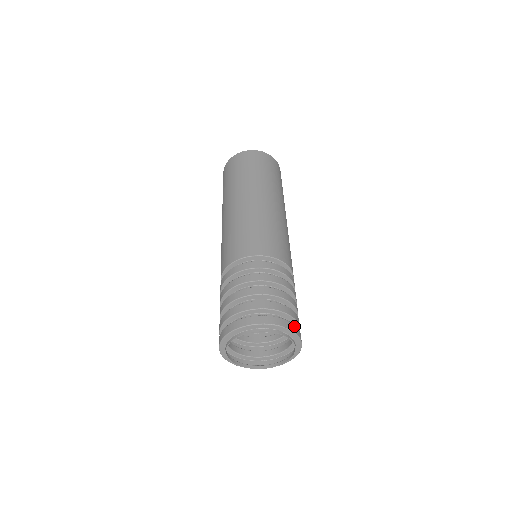
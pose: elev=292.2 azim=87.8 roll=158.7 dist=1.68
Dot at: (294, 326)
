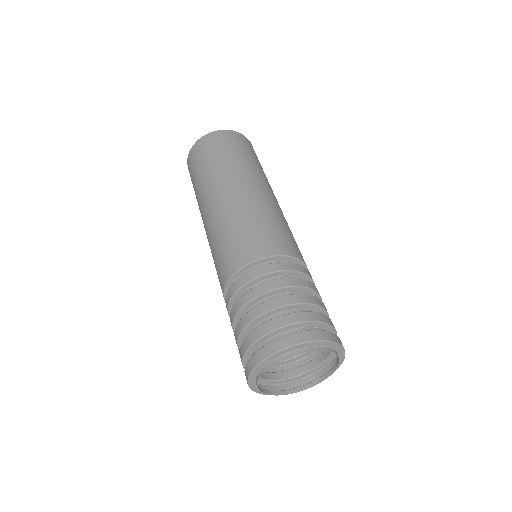
Dot at: (337, 337)
